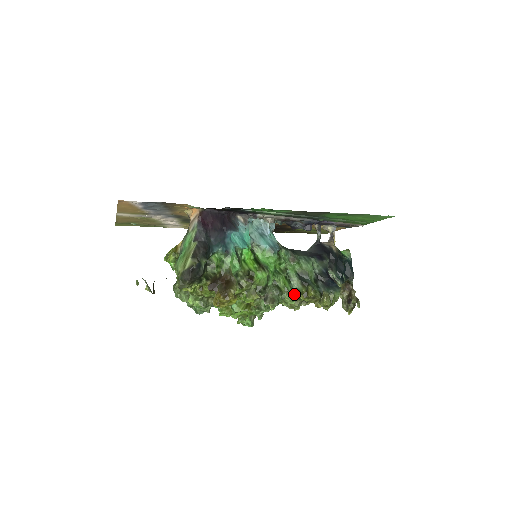
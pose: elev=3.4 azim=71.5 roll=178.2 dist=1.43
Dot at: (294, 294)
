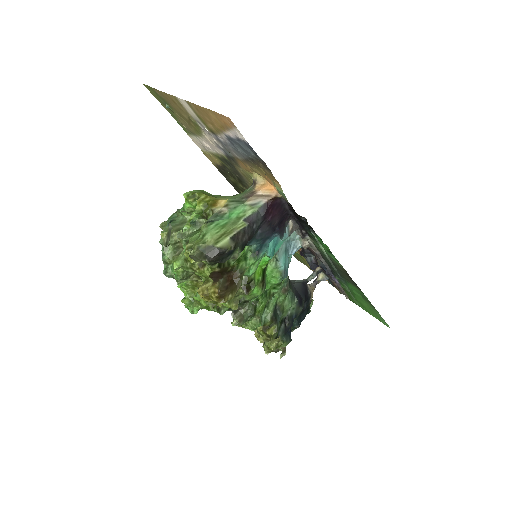
Dot at: occluded
